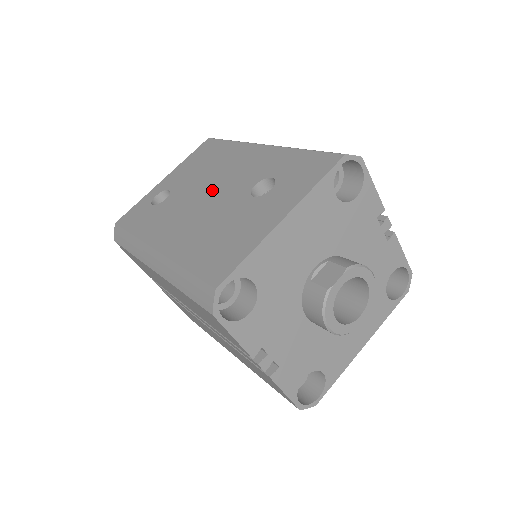
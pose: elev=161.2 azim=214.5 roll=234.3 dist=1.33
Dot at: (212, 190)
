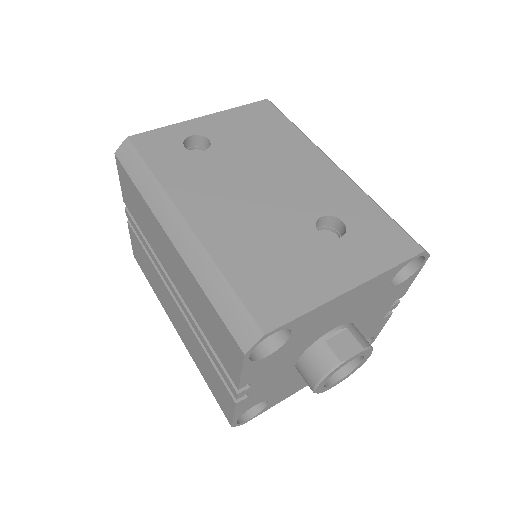
Dot at: (268, 184)
